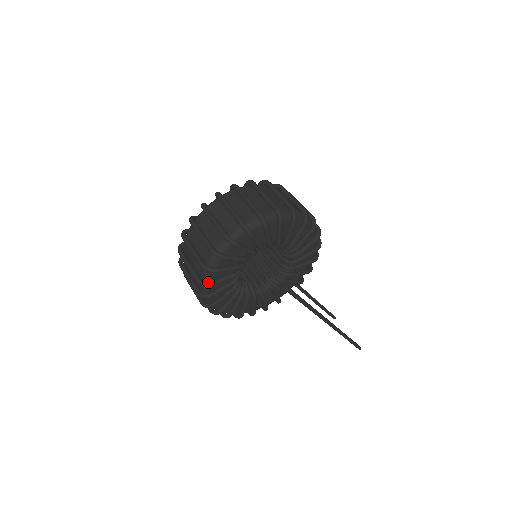
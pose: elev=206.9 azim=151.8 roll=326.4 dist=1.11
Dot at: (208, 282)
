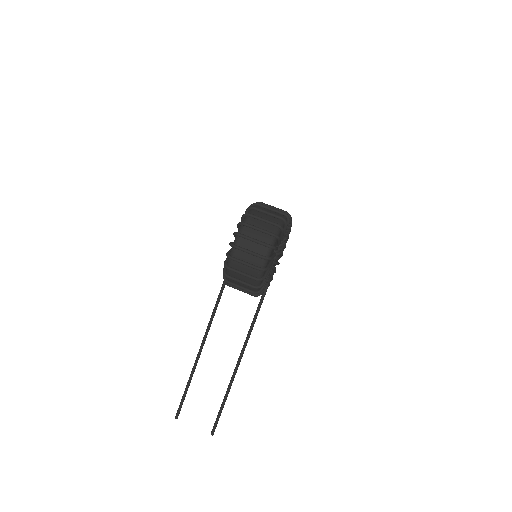
Dot at: (283, 228)
